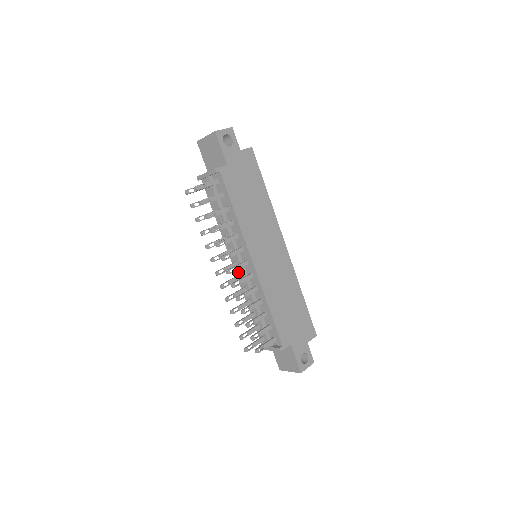
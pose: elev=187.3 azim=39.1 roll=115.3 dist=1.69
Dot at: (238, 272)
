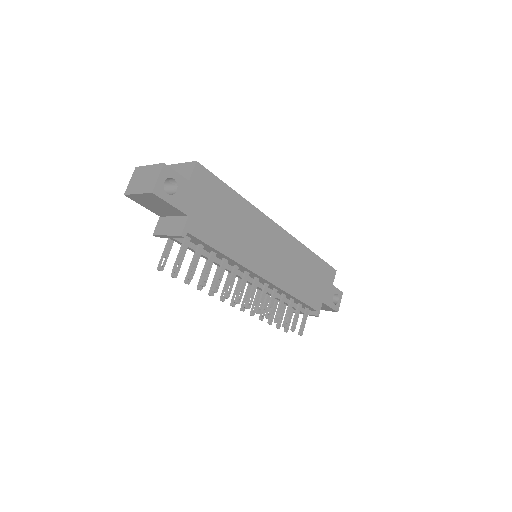
Dot at: occluded
